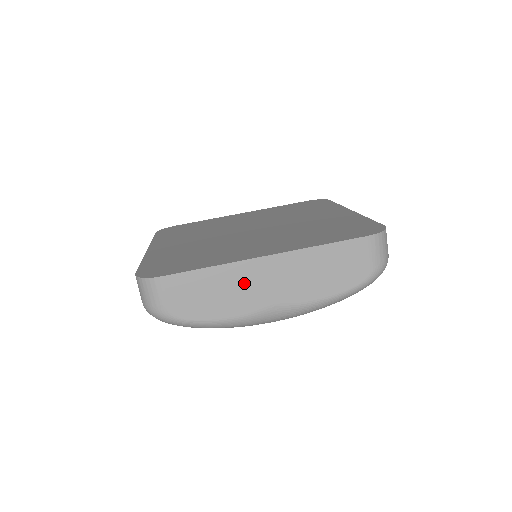
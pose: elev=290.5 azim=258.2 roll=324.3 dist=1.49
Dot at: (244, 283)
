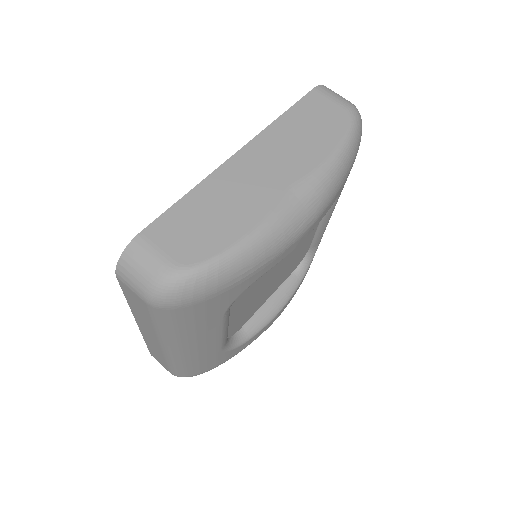
Dot at: (237, 187)
